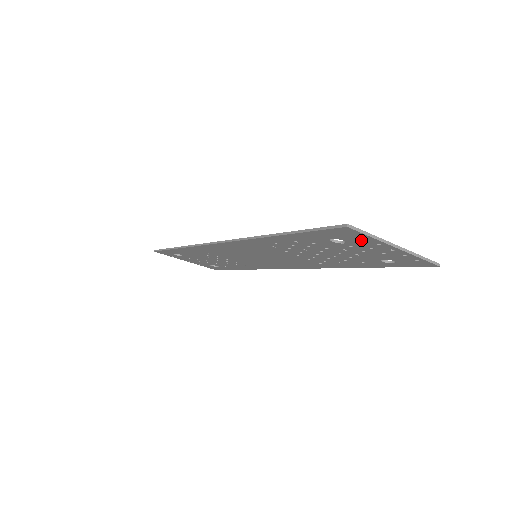
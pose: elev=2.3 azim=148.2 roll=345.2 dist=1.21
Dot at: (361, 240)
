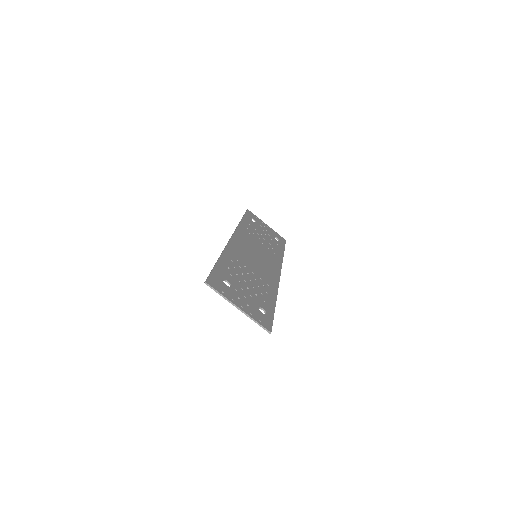
Dot at: (225, 292)
